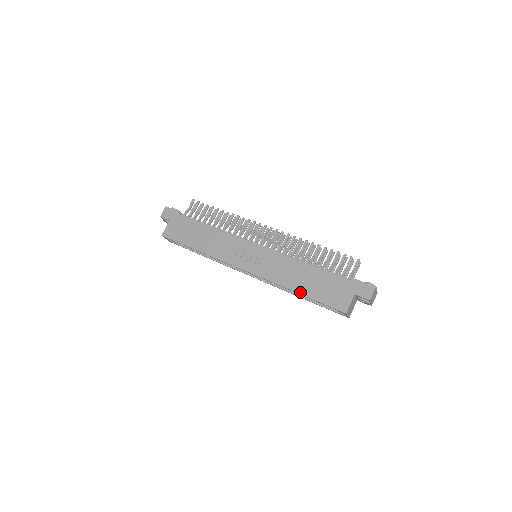
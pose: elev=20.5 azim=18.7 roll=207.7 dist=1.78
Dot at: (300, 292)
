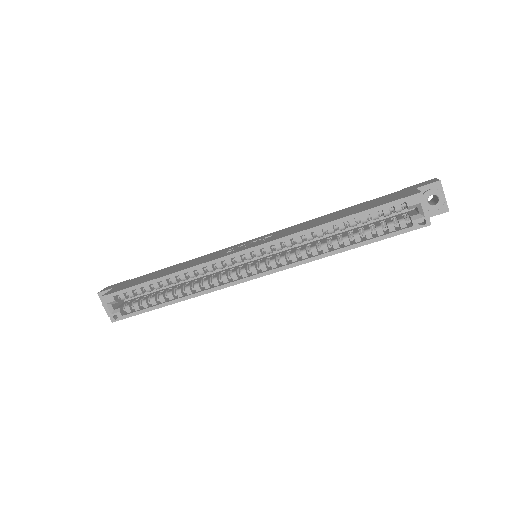
Dot at: (341, 217)
